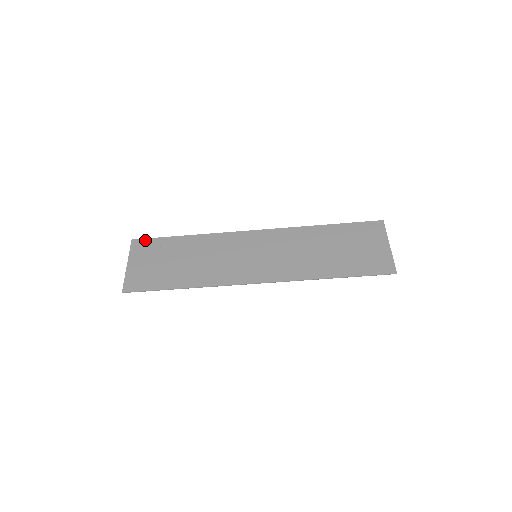
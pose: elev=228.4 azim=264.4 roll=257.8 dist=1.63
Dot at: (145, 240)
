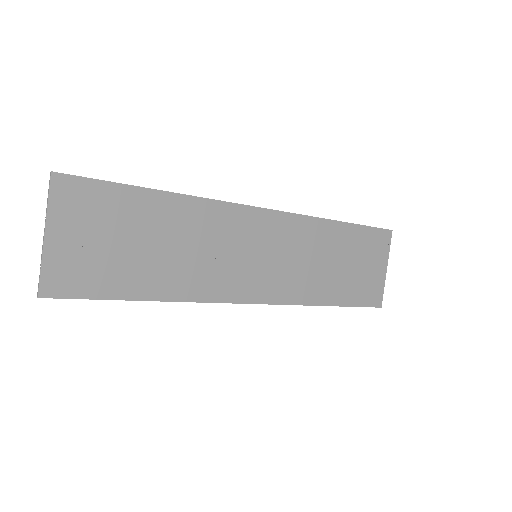
Dot at: (81, 181)
